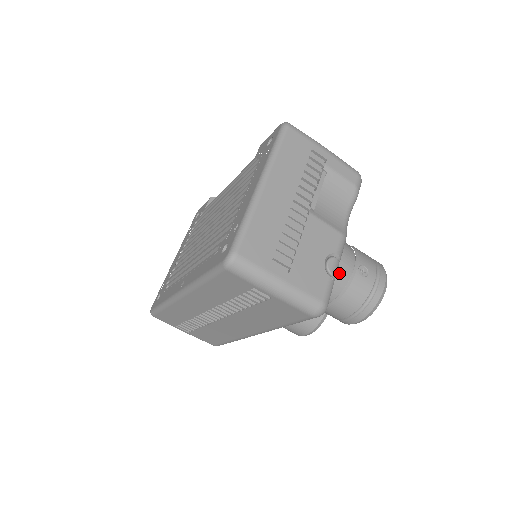
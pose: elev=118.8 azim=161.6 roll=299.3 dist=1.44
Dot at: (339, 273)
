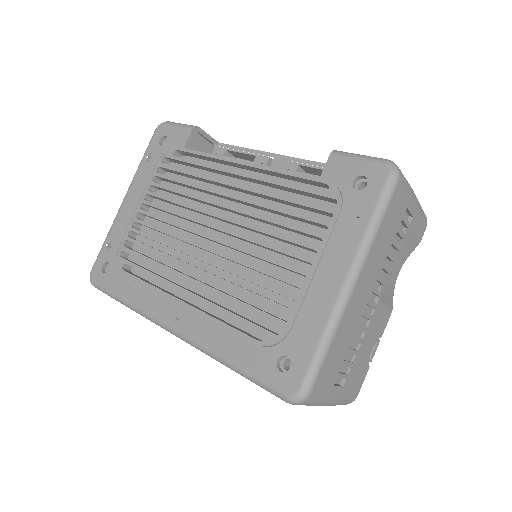
Dot at: occluded
